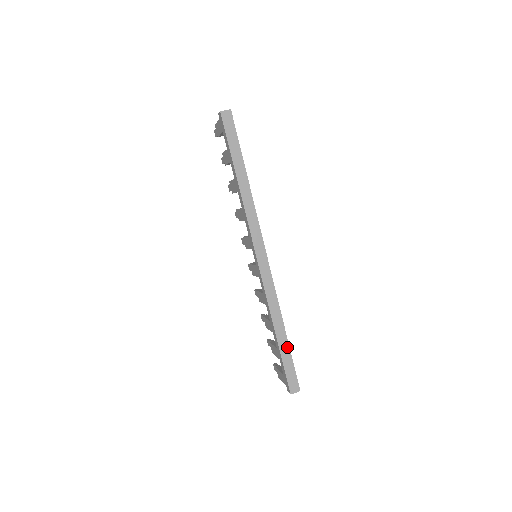
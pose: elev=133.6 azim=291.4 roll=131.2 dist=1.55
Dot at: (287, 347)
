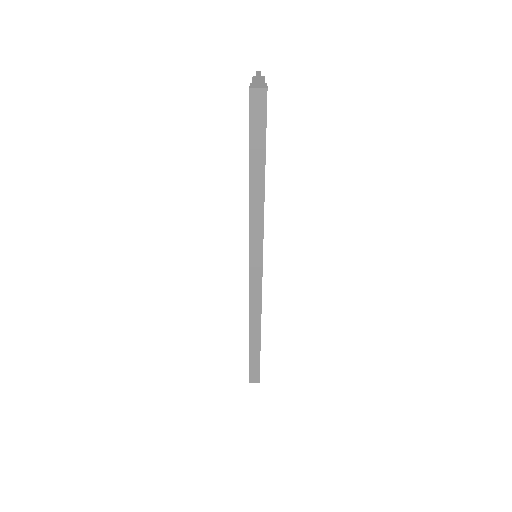
Dot at: (258, 351)
